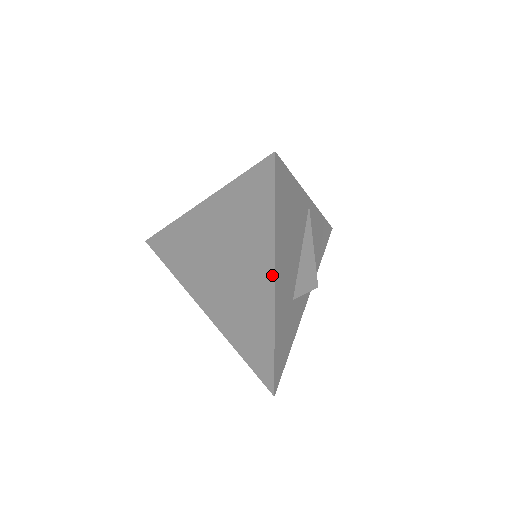
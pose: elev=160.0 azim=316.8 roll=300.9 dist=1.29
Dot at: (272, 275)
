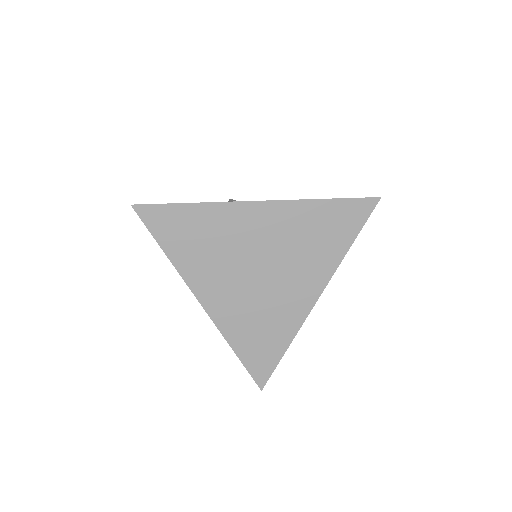
Dot at: (321, 290)
